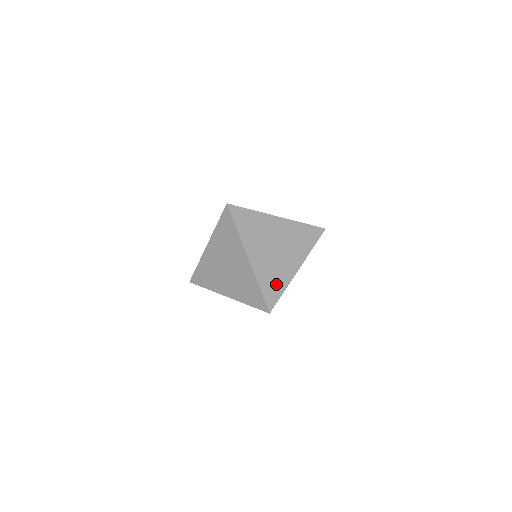
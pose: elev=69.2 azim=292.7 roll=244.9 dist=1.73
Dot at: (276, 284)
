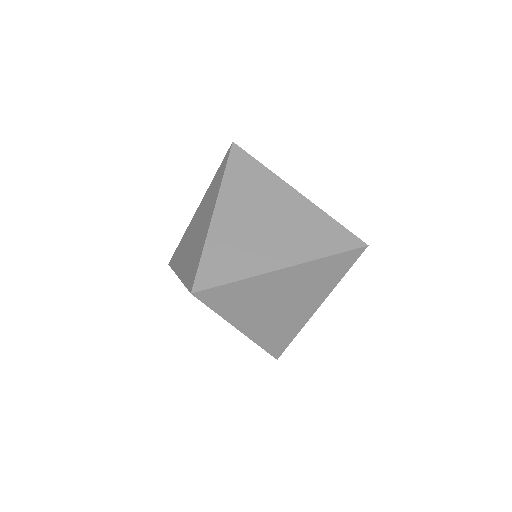
Dot at: (284, 335)
